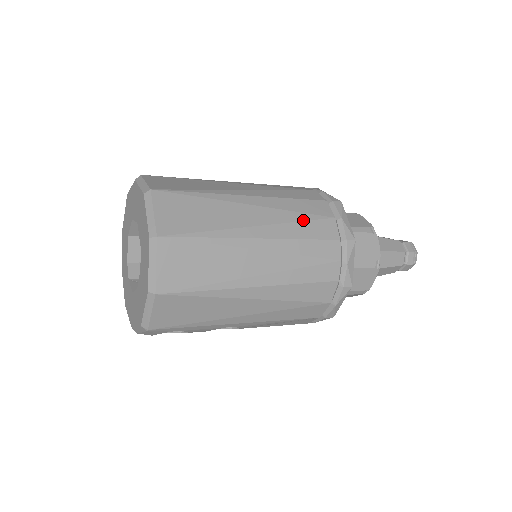
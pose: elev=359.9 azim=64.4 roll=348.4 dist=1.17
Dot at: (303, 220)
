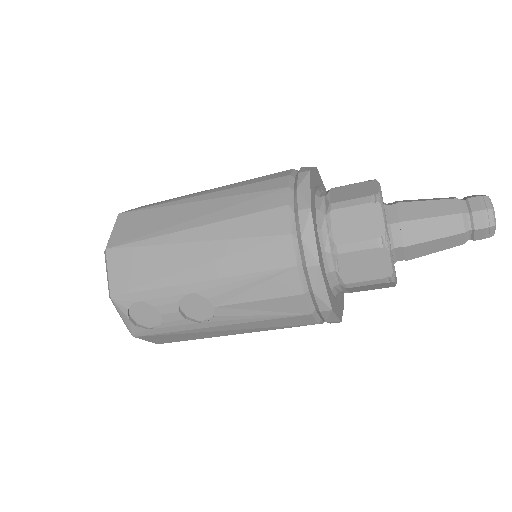
Dot at: (254, 179)
